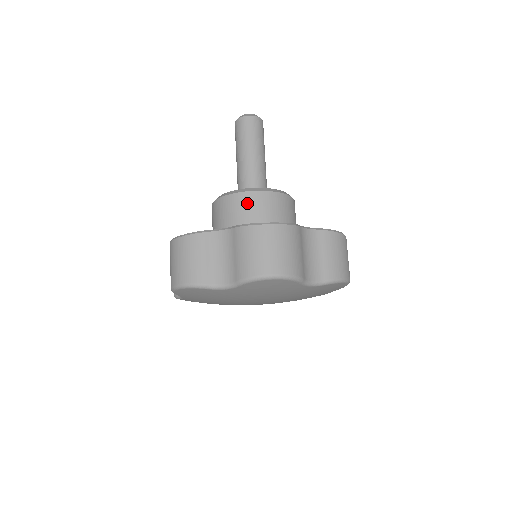
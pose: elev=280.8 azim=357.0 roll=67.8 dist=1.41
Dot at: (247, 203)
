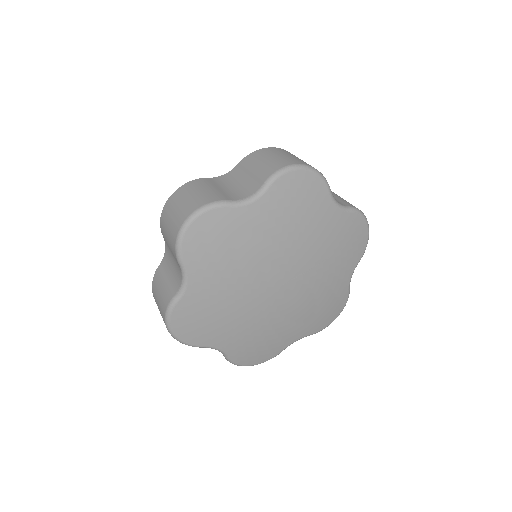
Dot at: occluded
